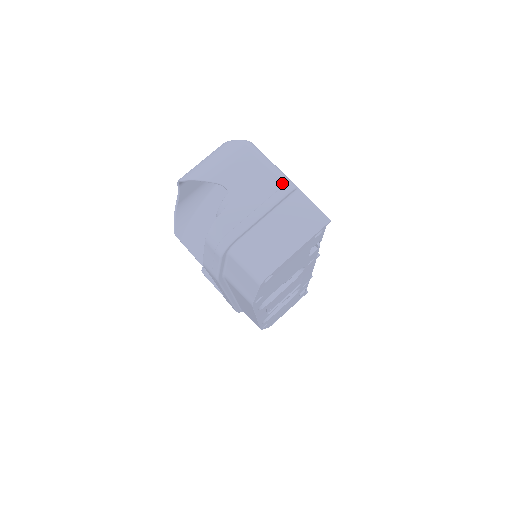
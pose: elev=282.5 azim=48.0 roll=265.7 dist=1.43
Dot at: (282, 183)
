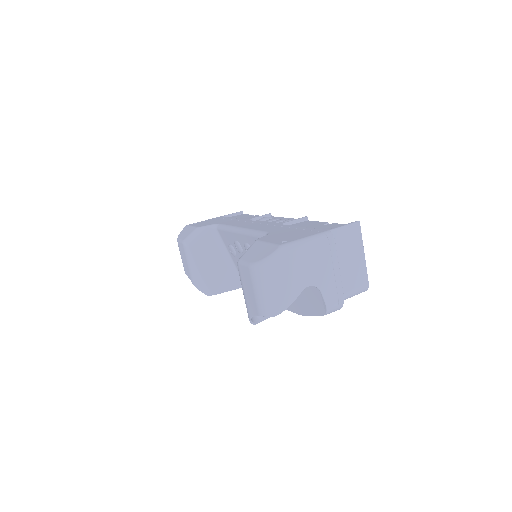
Dot at: (327, 243)
